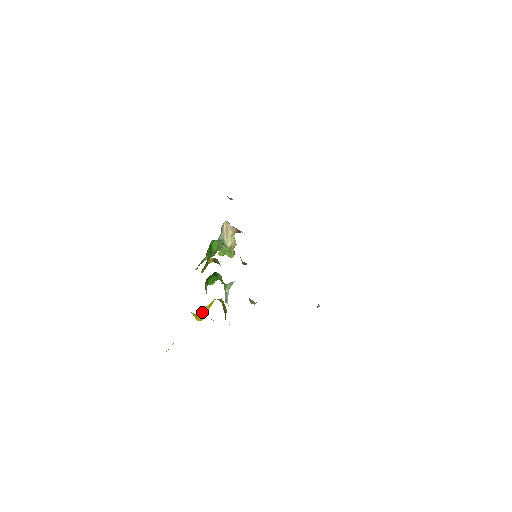
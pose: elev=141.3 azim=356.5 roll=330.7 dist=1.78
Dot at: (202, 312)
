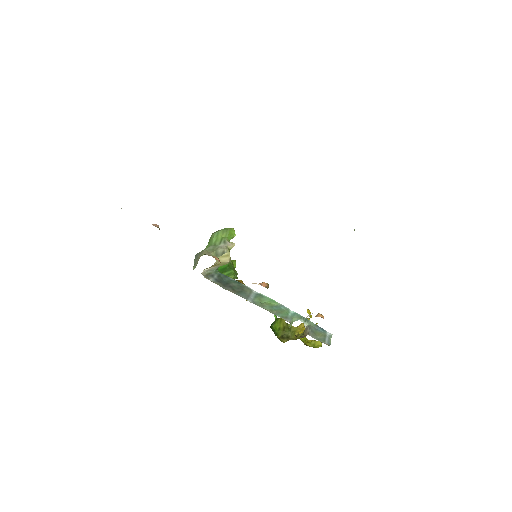
Dot at: occluded
